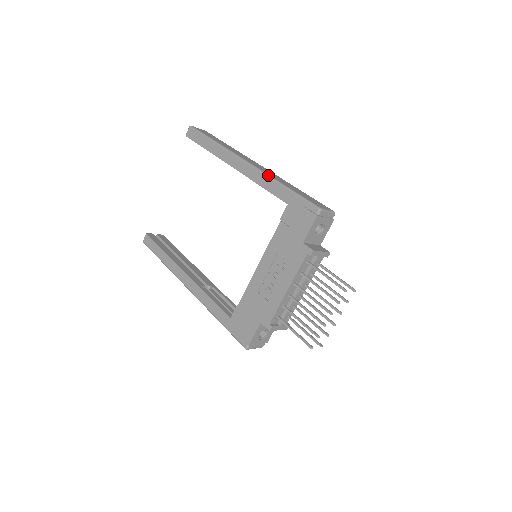
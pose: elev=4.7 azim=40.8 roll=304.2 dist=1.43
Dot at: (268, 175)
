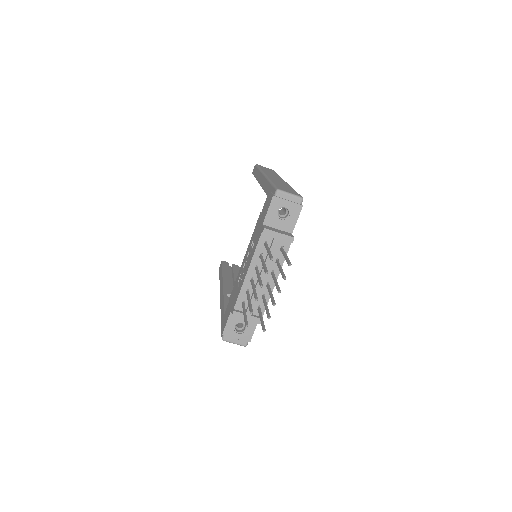
Dot at: (268, 178)
